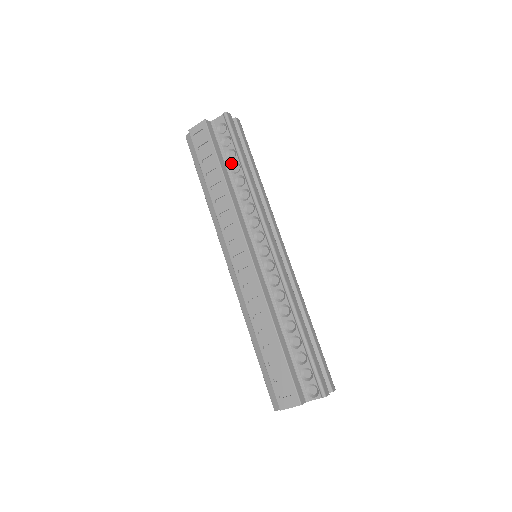
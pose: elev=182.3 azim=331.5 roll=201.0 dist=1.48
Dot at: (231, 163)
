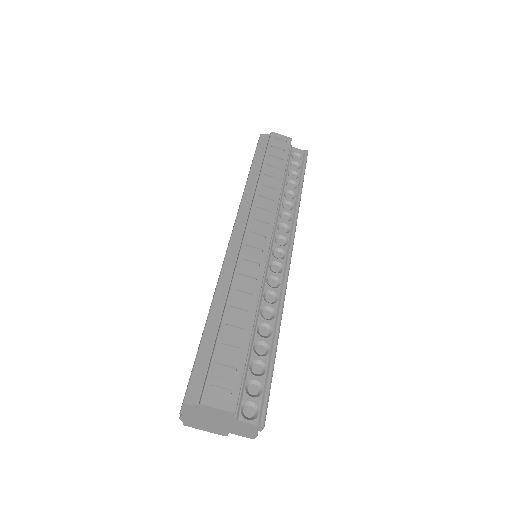
Dot at: (290, 179)
